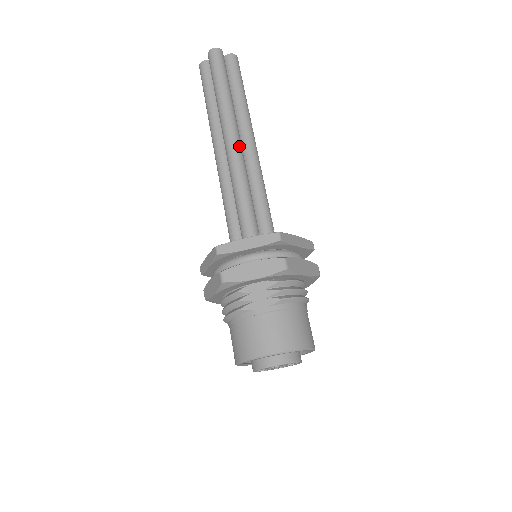
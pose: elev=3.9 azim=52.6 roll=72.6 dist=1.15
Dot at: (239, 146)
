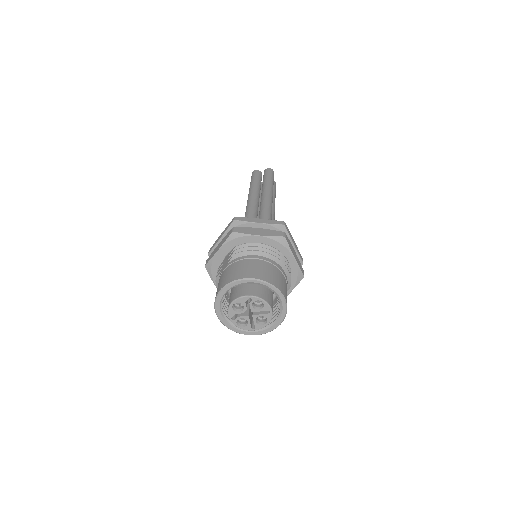
Dot at: (251, 203)
